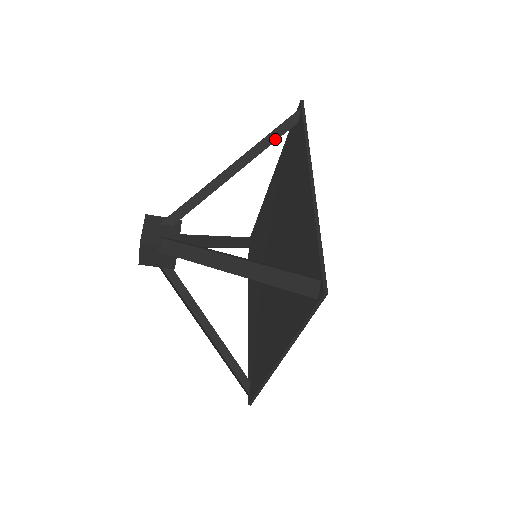
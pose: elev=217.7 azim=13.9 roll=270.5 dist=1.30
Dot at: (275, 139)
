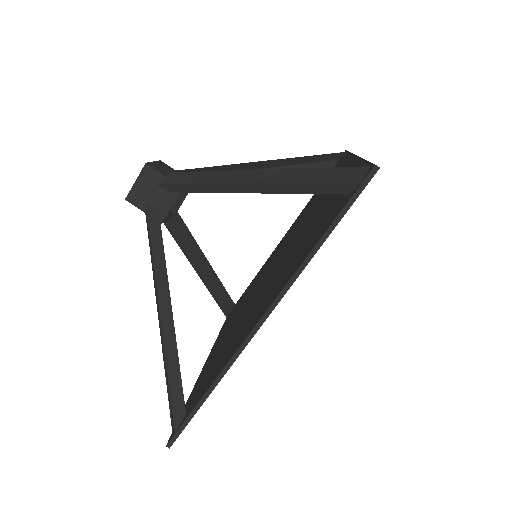
Dot at: (306, 191)
